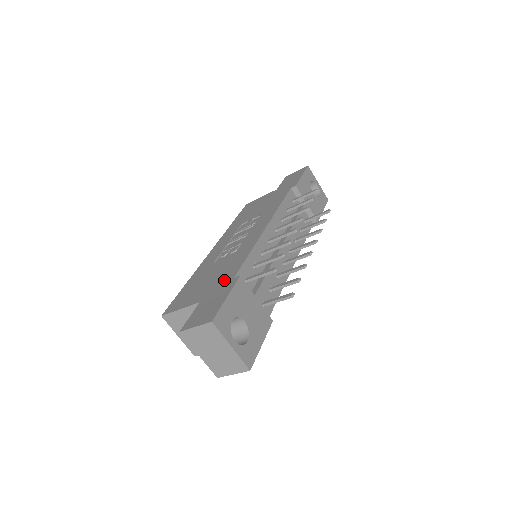
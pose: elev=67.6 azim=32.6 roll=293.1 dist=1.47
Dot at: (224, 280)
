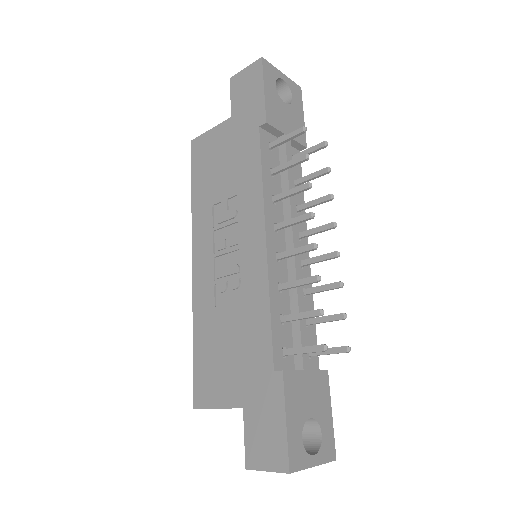
Dot at: (259, 370)
